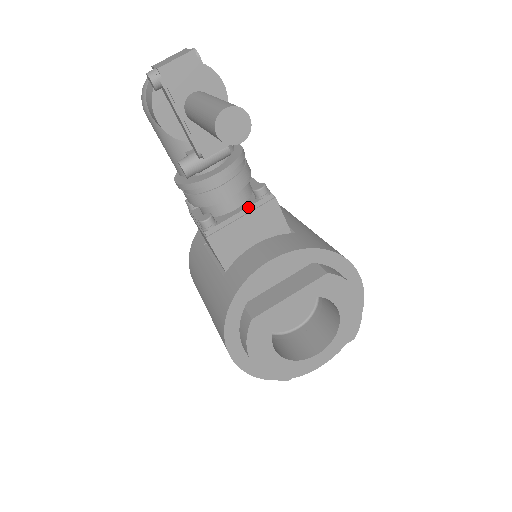
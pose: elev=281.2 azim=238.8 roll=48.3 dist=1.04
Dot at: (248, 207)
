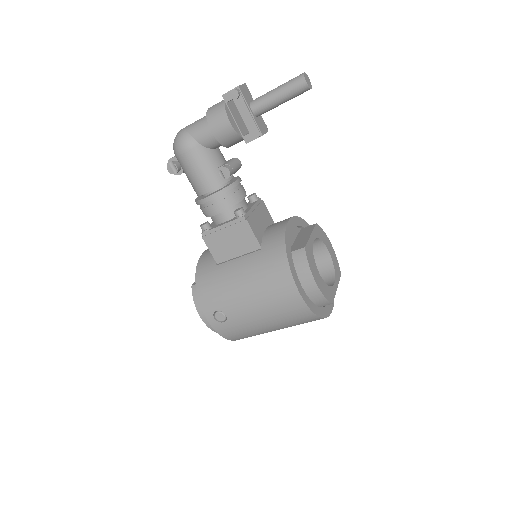
Dot at: (255, 204)
